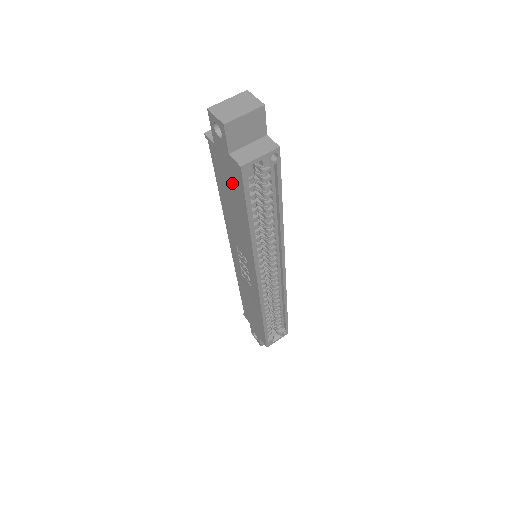
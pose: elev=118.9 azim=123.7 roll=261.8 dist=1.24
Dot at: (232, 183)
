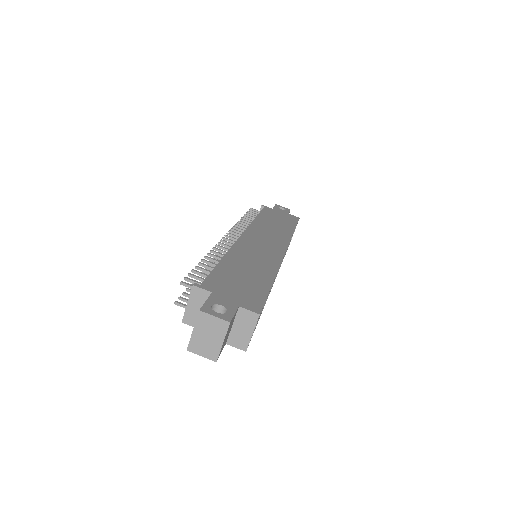
Dot at: occluded
